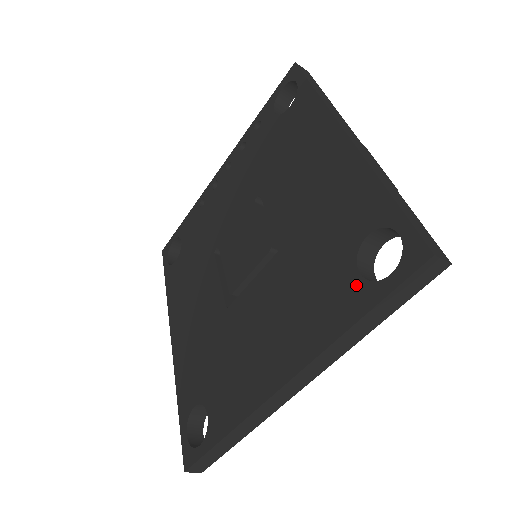
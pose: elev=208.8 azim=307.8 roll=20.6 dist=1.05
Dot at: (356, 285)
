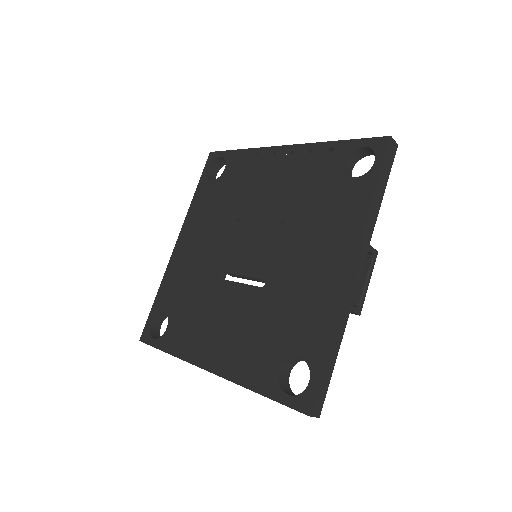
Dot at: (273, 375)
